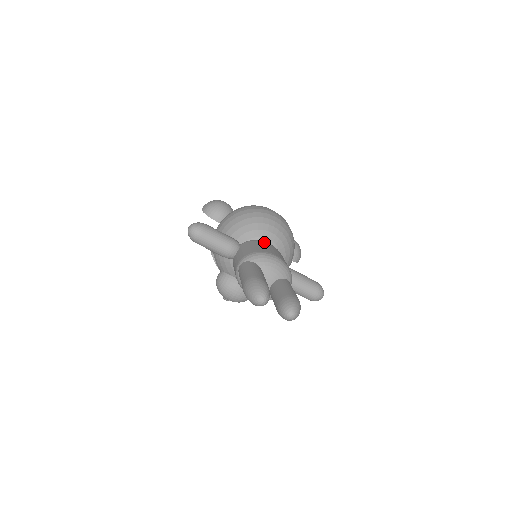
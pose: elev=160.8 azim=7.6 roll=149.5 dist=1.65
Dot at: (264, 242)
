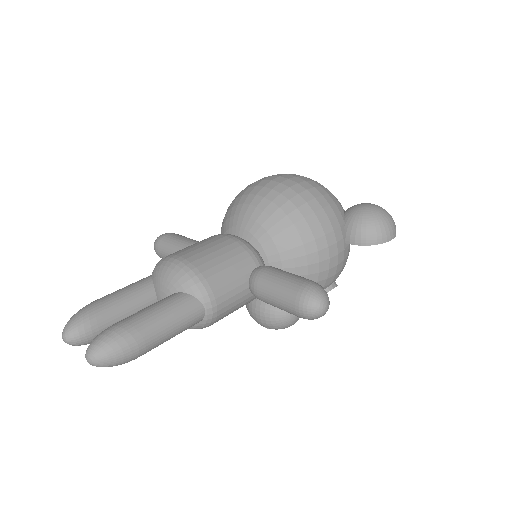
Dot at: (216, 236)
